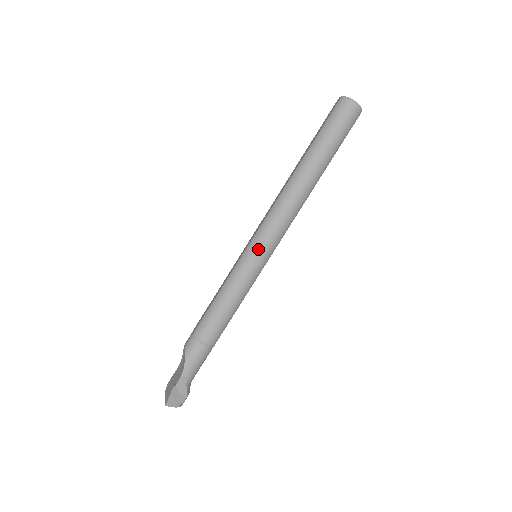
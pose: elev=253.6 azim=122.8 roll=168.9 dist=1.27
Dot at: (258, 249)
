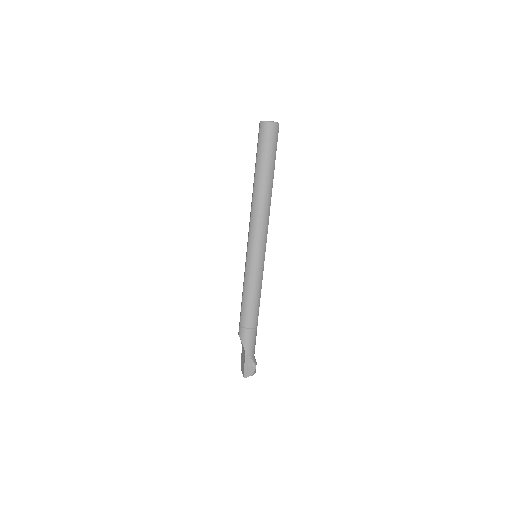
Dot at: (254, 252)
